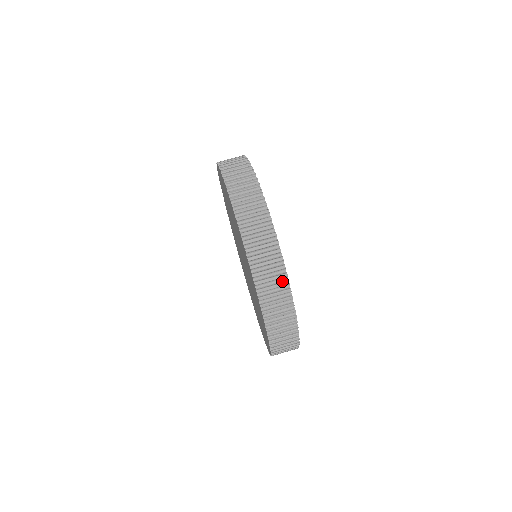
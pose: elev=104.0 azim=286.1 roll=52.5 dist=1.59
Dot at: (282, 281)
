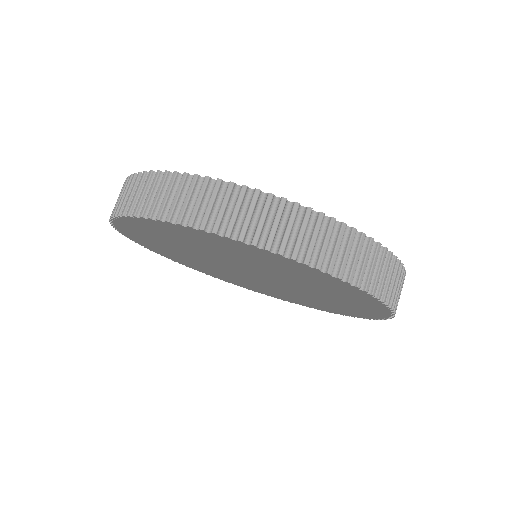
Dot at: (372, 251)
